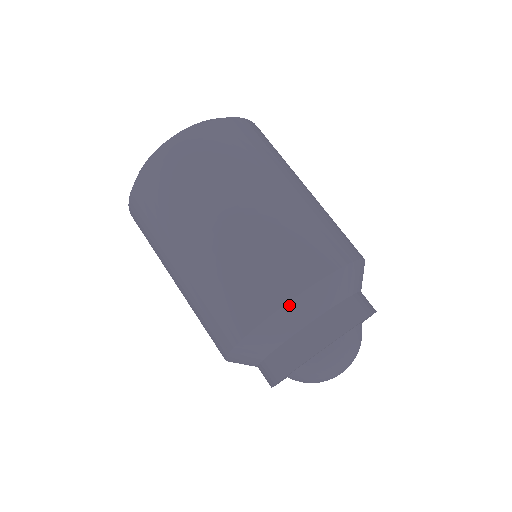
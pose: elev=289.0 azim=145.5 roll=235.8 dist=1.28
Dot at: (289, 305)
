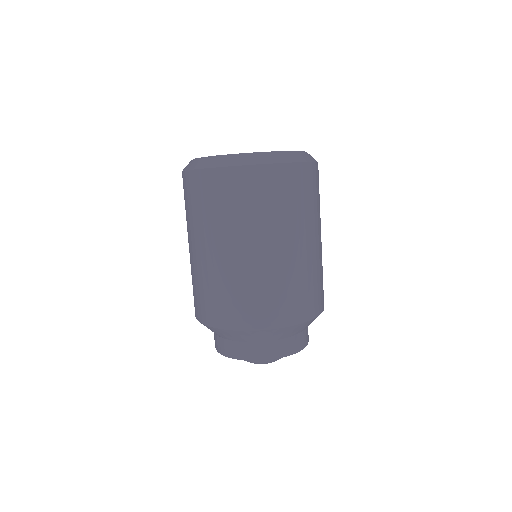
Dot at: (211, 328)
